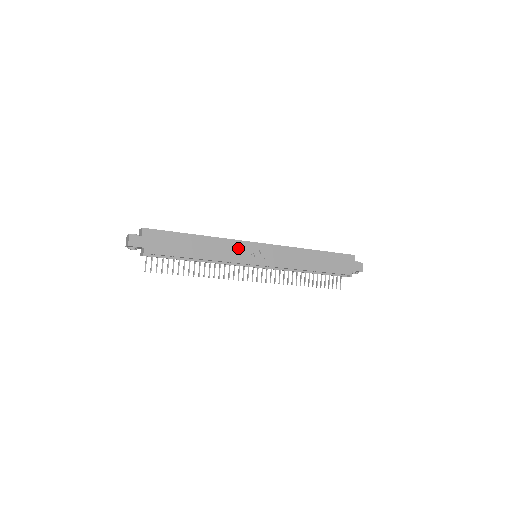
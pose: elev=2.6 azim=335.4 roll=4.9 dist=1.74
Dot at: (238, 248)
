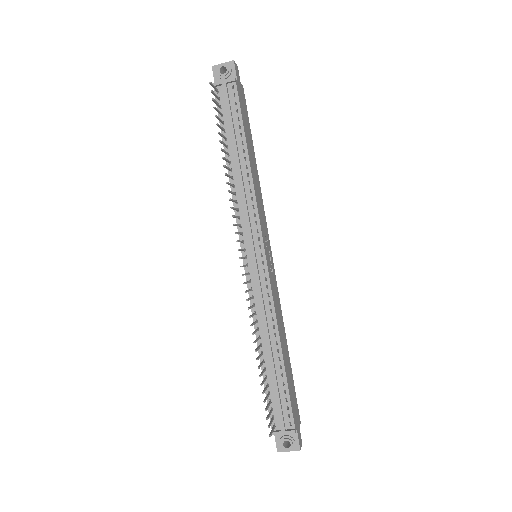
Dot at: (264, 219)
